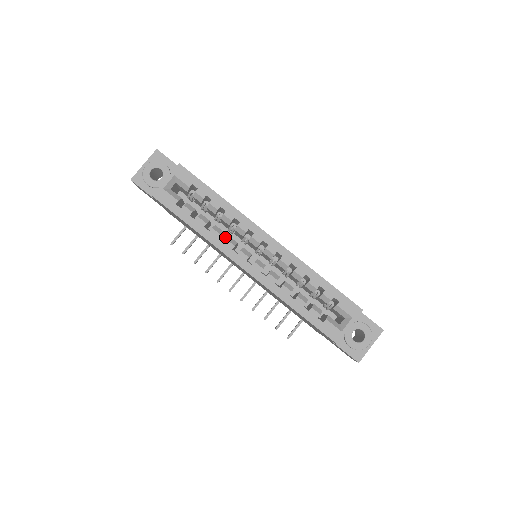
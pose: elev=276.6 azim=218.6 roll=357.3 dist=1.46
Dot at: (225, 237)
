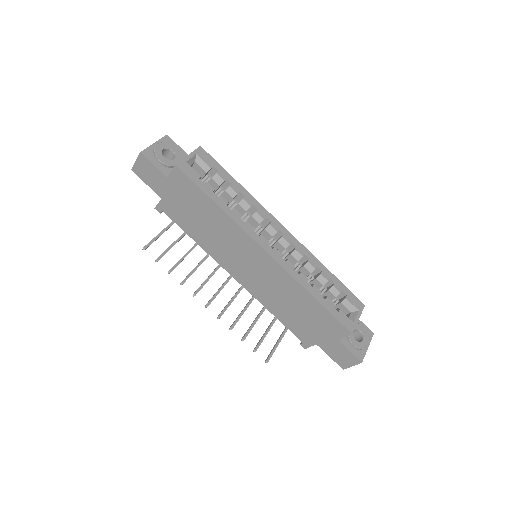
Dot at: occluded
